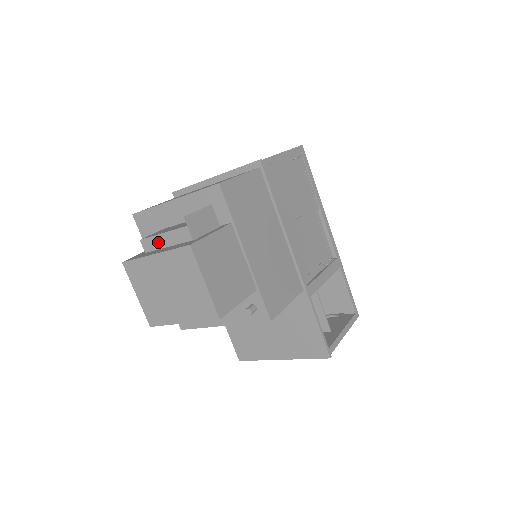
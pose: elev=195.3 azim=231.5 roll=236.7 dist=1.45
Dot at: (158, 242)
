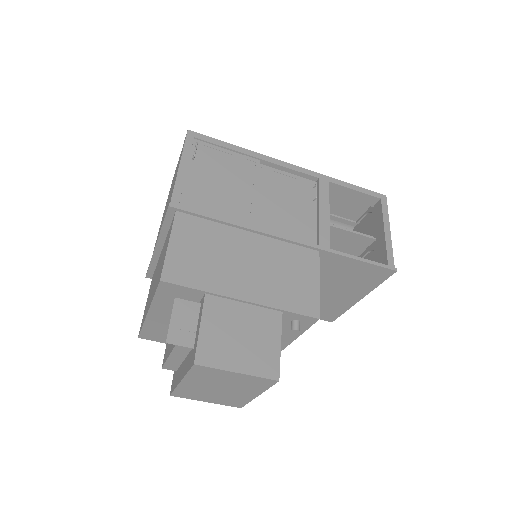
Dot at: (174, 362)
